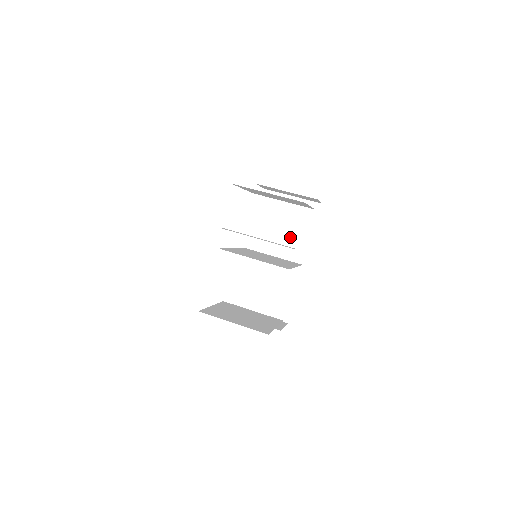
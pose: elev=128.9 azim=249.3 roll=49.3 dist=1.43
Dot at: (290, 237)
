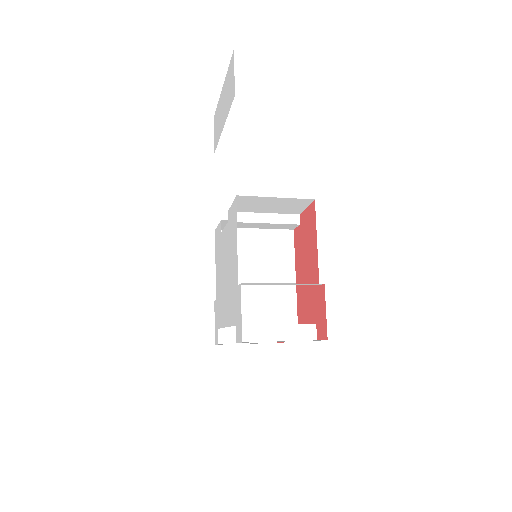
Dot at: occluded
